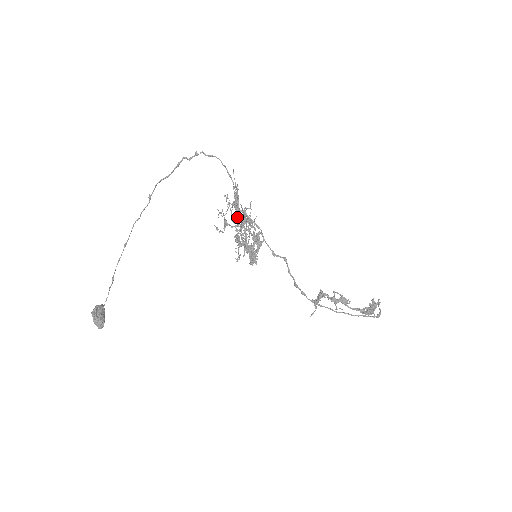
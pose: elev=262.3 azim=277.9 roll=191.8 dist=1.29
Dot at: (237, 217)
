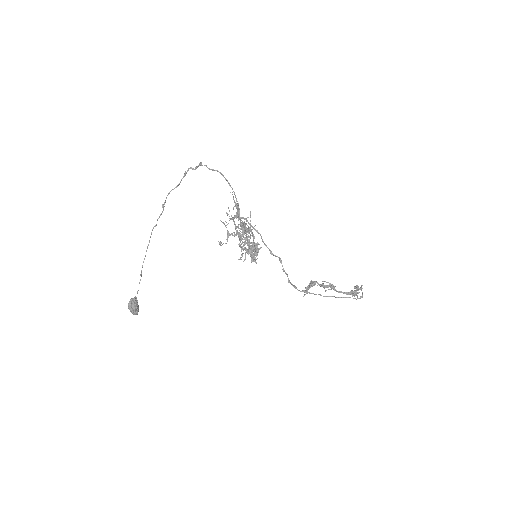
Dot at: (239, 224)
